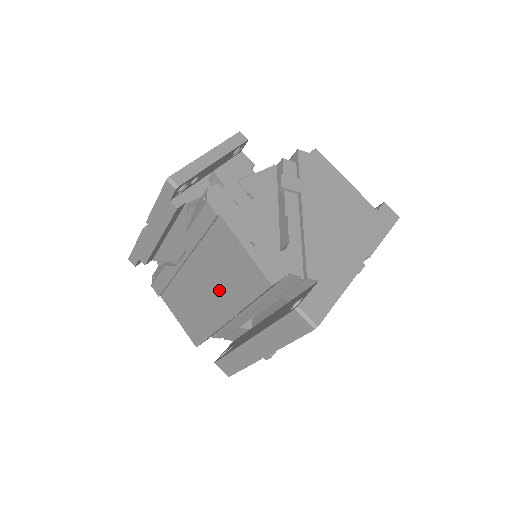
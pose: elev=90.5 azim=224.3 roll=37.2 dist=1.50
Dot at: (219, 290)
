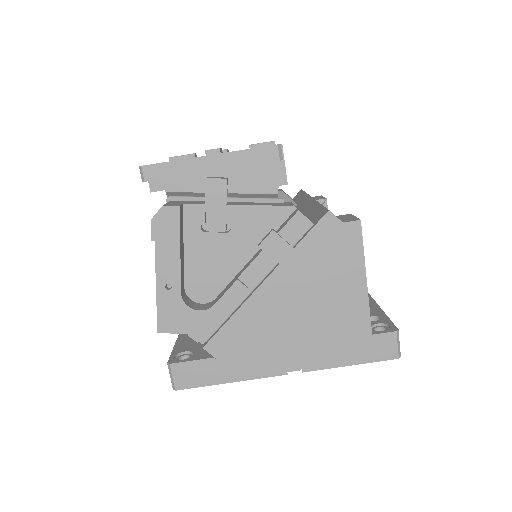
Dot at: occluded
